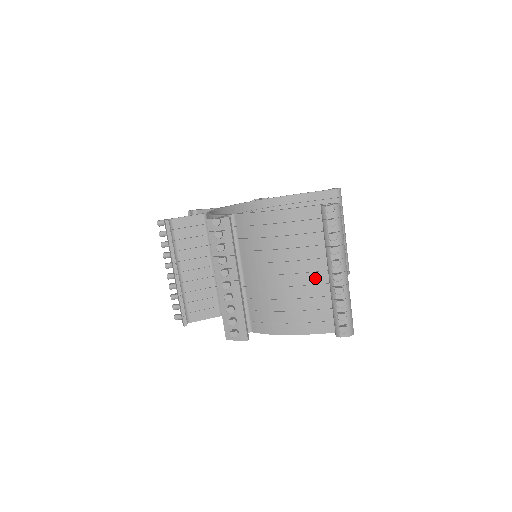
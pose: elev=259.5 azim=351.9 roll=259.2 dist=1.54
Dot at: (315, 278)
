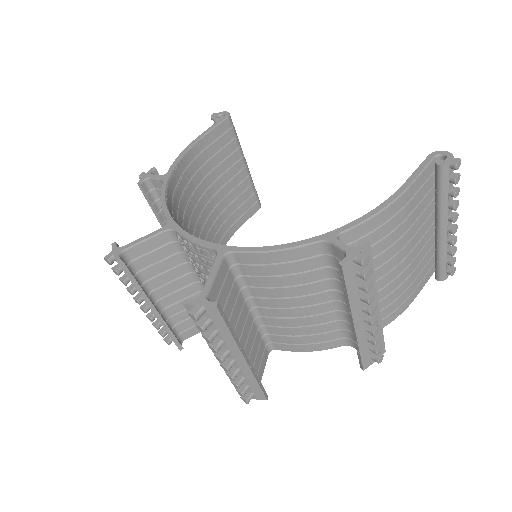
Dot at: (422, 243)
